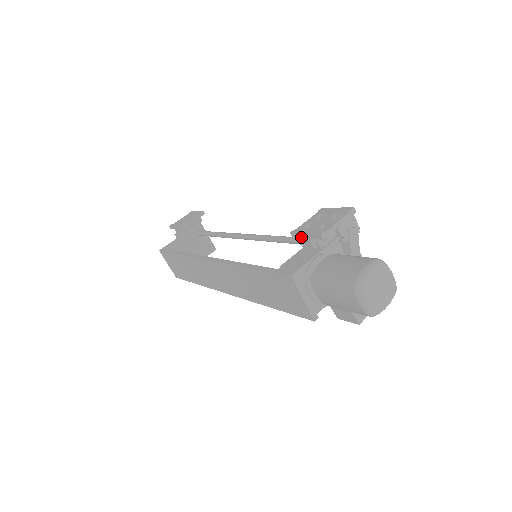
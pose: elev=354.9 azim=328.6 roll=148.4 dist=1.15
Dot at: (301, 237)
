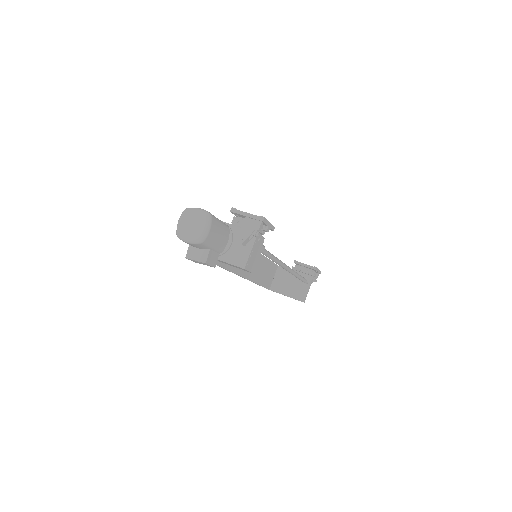
Dot at: occluded
